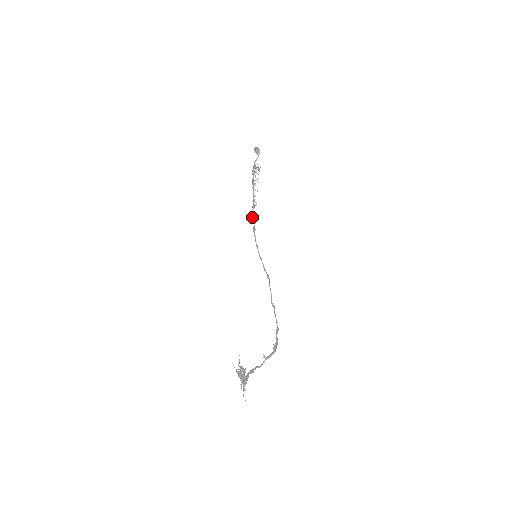
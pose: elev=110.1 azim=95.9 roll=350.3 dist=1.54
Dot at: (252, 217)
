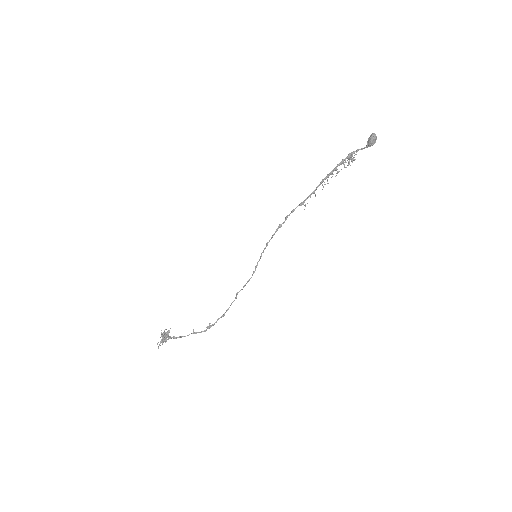
Dot at: (289, 214)
